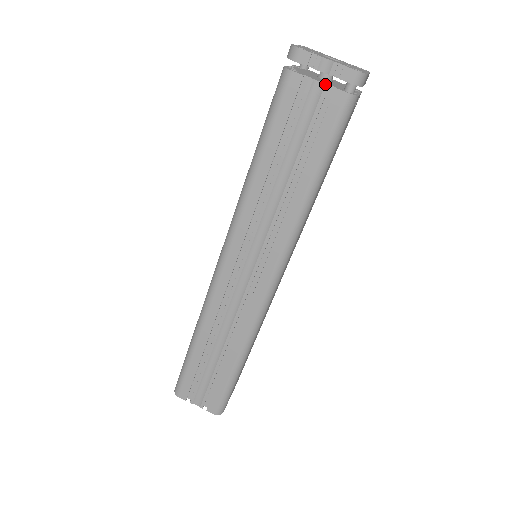
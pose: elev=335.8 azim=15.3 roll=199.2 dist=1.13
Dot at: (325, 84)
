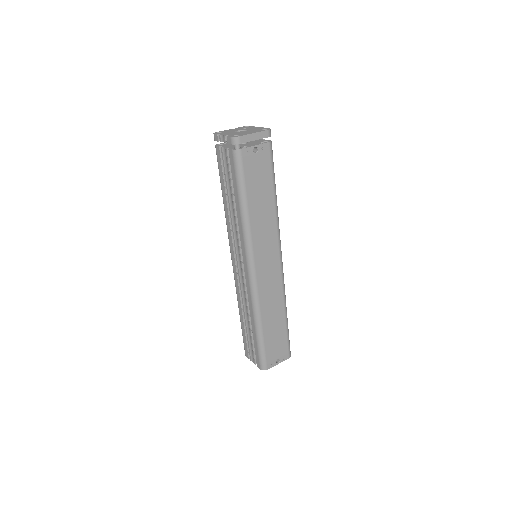
Dot at: (225, 148)
